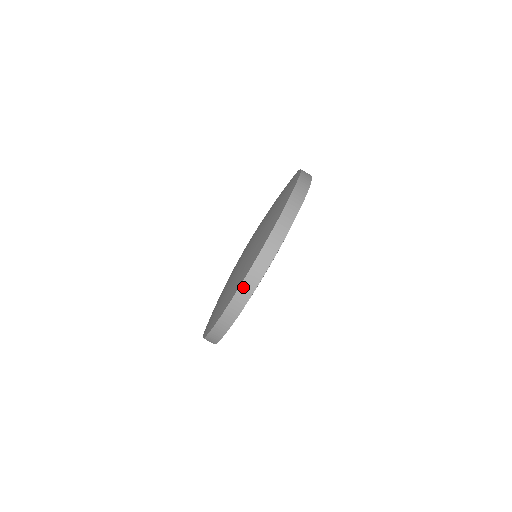
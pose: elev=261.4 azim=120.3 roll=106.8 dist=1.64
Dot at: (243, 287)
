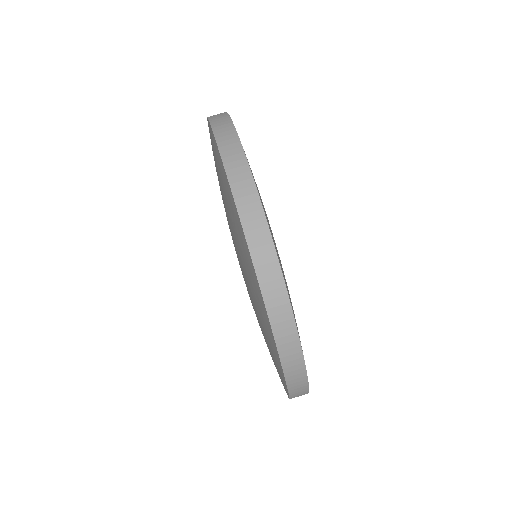
Dot at: (234, 182)
